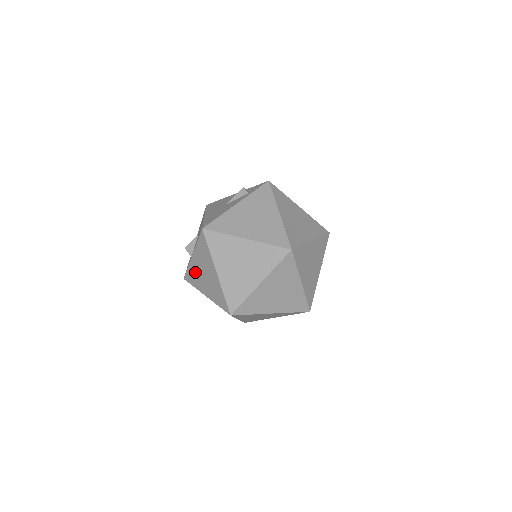
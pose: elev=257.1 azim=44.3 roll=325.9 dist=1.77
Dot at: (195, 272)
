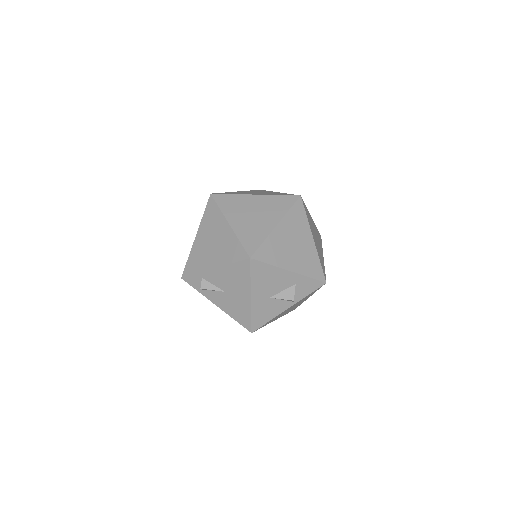
Dot at: occluded
